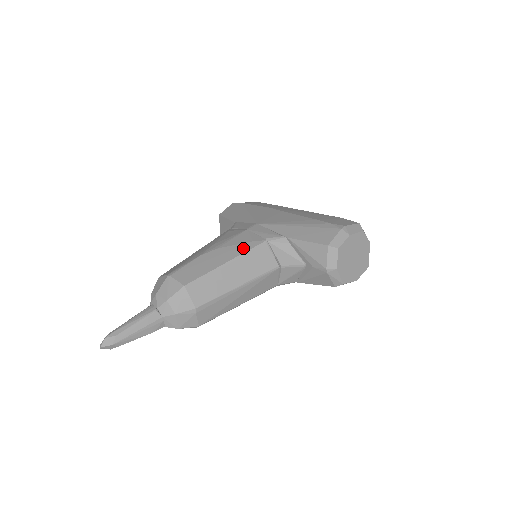
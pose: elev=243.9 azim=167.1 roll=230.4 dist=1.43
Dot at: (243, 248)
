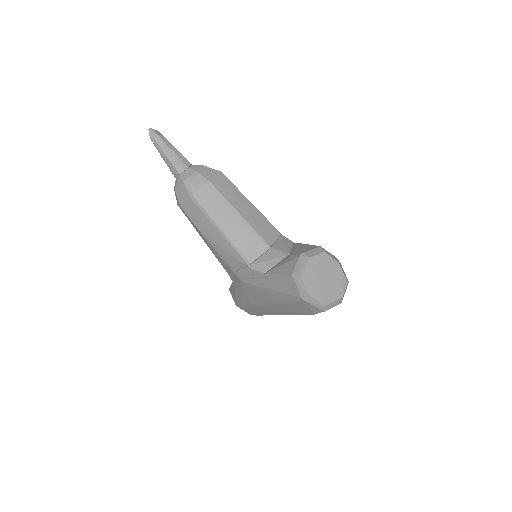
Dot at: (266, 218)
